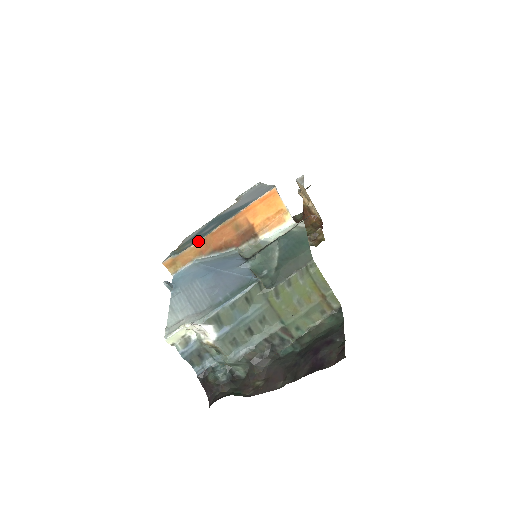
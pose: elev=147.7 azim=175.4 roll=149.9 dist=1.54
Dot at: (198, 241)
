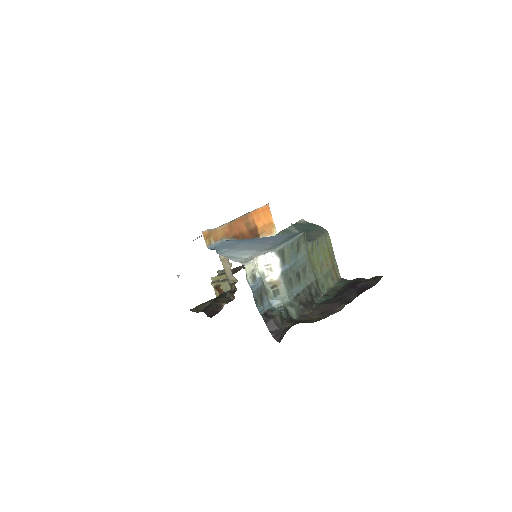
Dot at: (226, 224)
